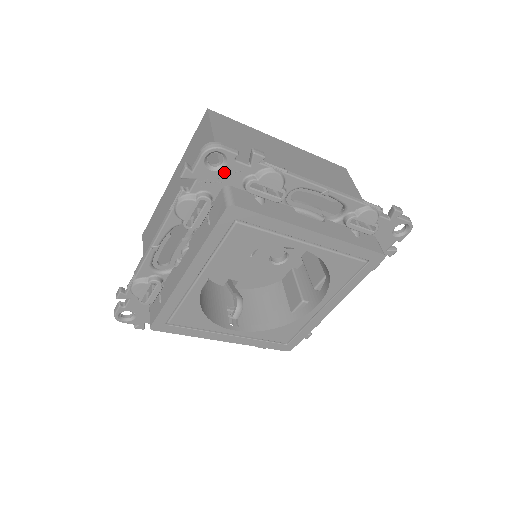
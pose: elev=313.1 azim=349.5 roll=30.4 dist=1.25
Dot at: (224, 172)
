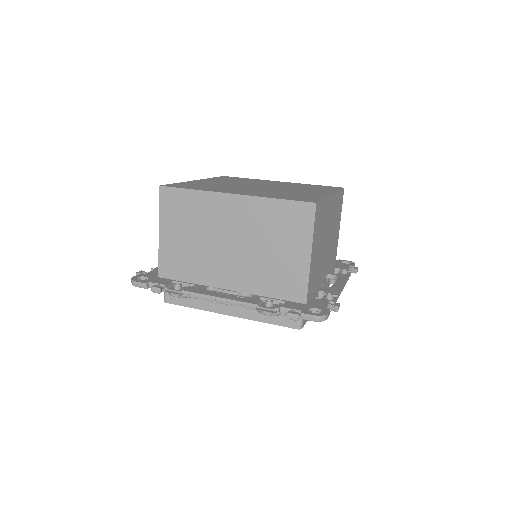
Dot at: occluded
